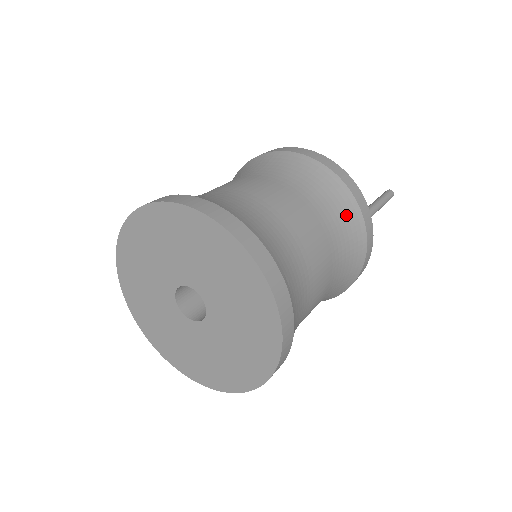
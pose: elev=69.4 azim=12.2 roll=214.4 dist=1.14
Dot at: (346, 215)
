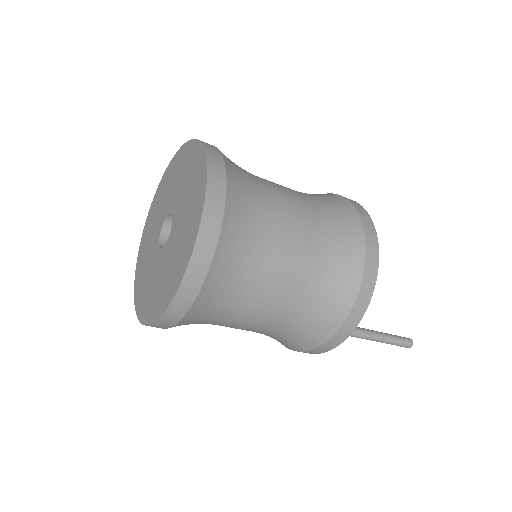
Dot at: (324, 318)
